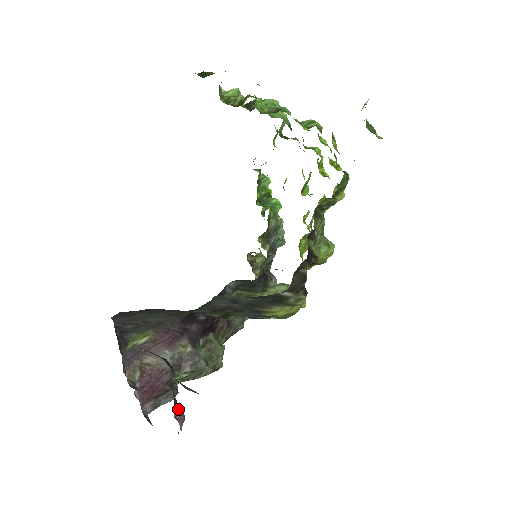
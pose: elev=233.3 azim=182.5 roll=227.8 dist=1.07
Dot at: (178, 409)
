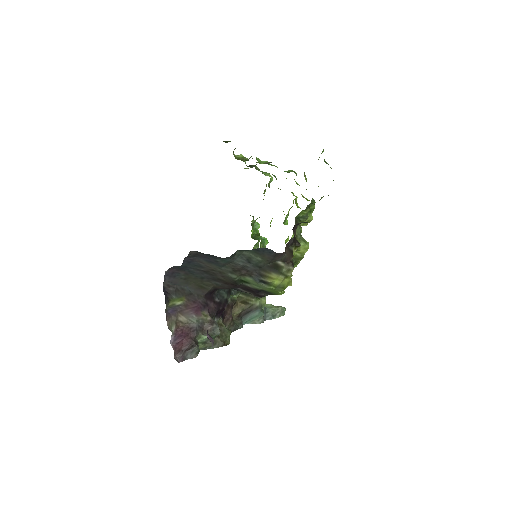
Dot at: (209, 335)
